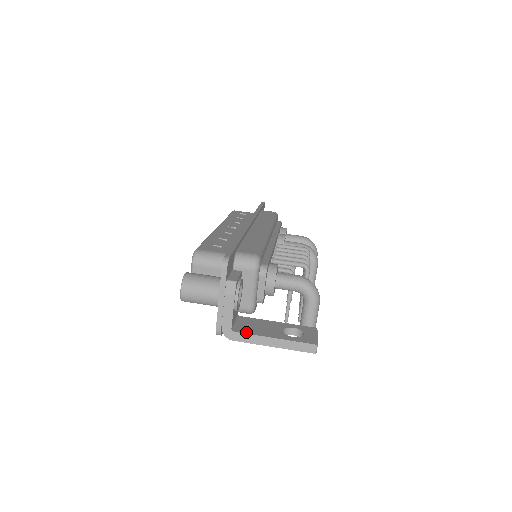
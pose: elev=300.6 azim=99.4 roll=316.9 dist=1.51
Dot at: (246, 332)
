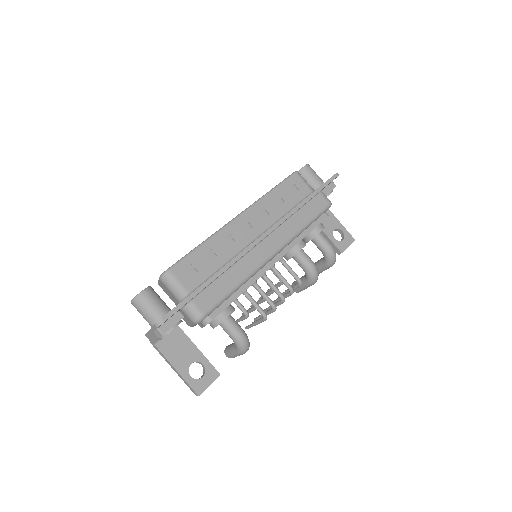
Dot at: (163, 351)
